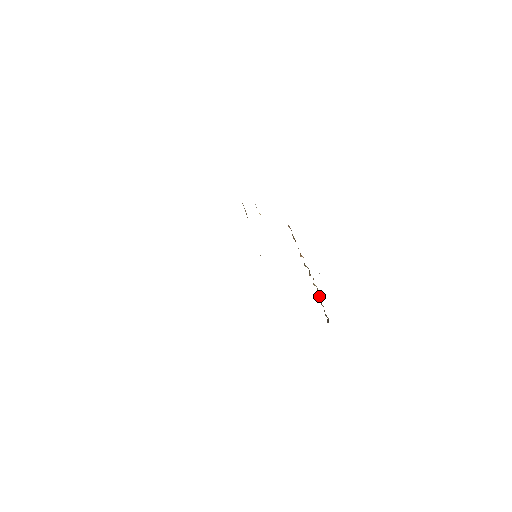
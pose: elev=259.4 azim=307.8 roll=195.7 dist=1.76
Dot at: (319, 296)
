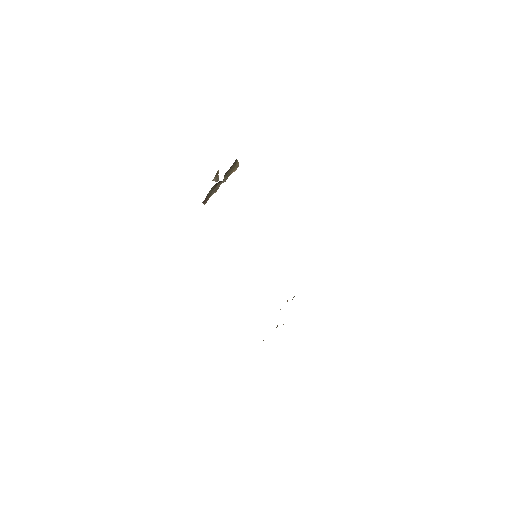
Dot at: occluded
